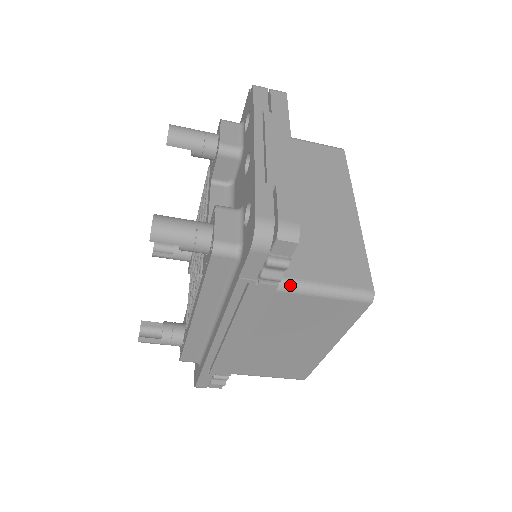
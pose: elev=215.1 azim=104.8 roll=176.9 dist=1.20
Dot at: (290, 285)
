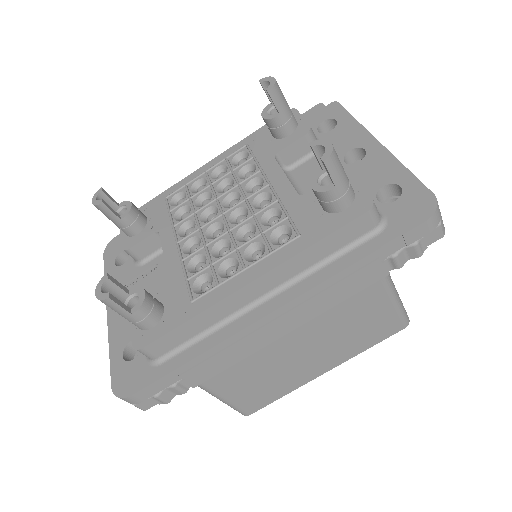
Dot at: (390, 279)
